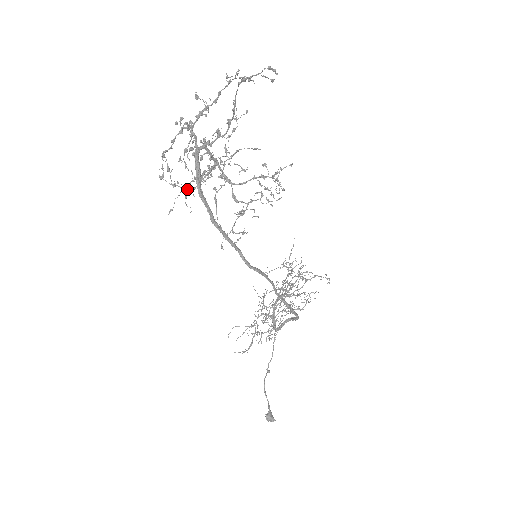
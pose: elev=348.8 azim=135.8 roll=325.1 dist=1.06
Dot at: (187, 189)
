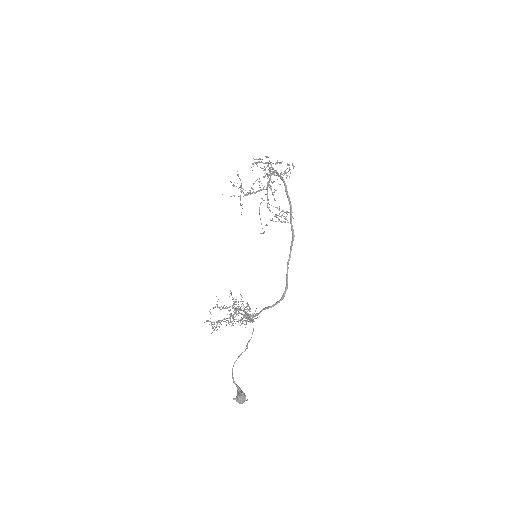
Dot at: (243, 192)
